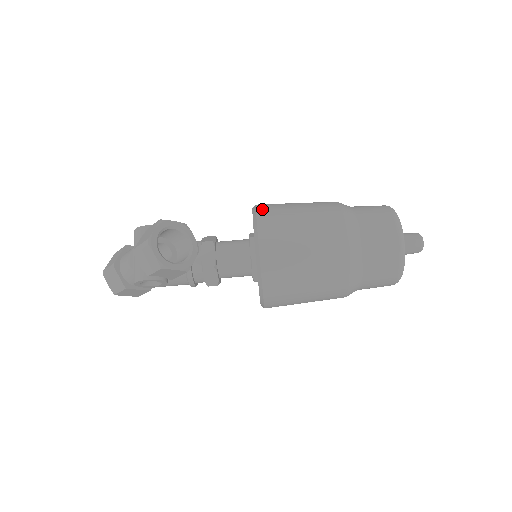
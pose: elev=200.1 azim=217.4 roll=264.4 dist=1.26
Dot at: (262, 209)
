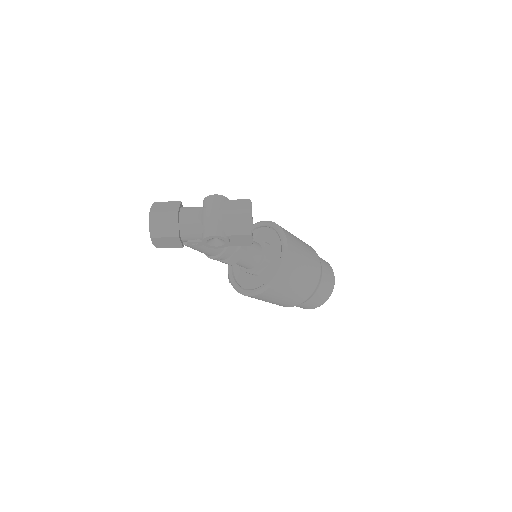
Dot at: occluded
